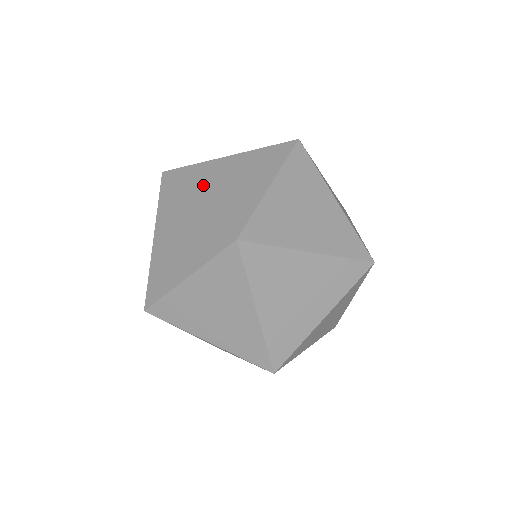
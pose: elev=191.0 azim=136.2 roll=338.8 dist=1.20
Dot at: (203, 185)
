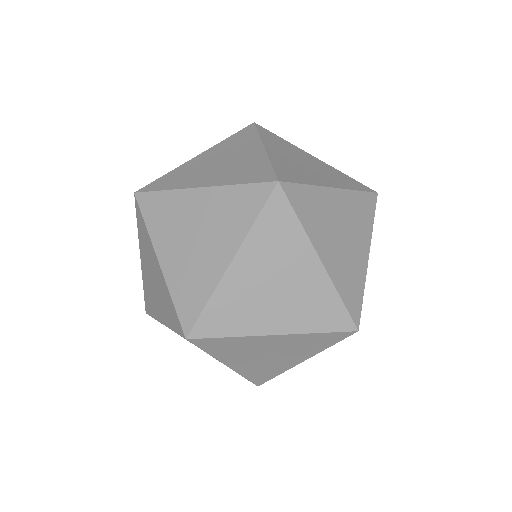
Dot at: (168, 235)
